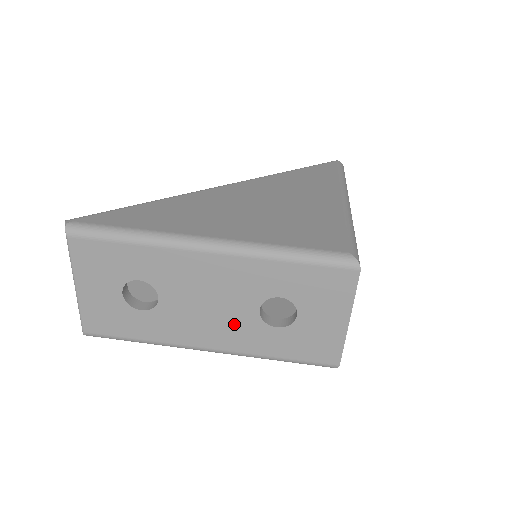
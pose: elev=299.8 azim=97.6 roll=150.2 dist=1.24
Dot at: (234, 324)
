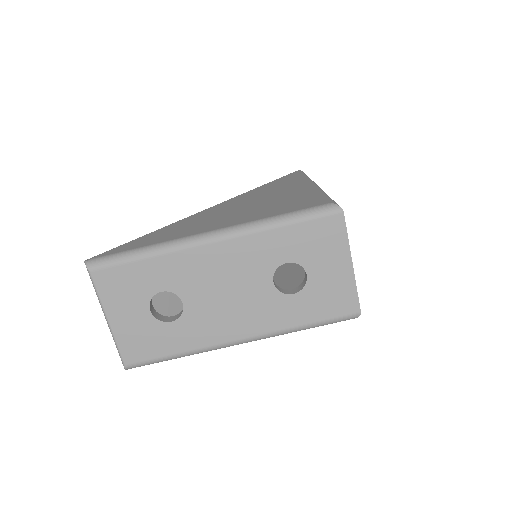
Dot at: (256, 305)
